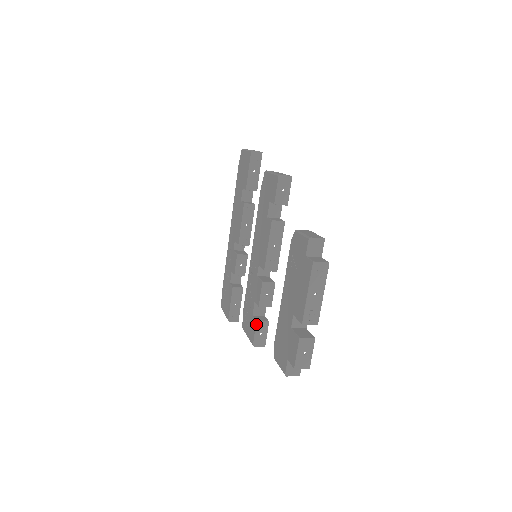
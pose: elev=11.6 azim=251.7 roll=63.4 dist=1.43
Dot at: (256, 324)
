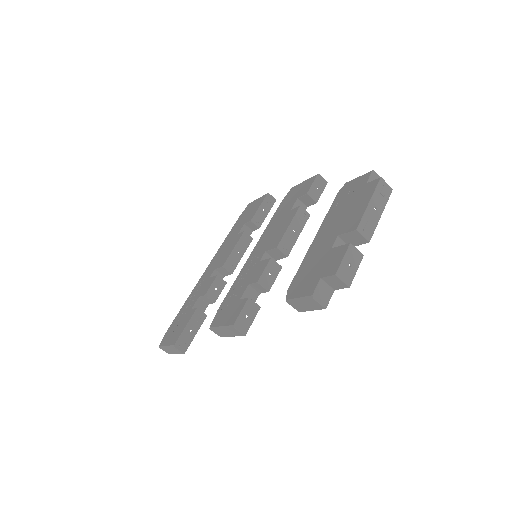
Dot at: (247, 300)
